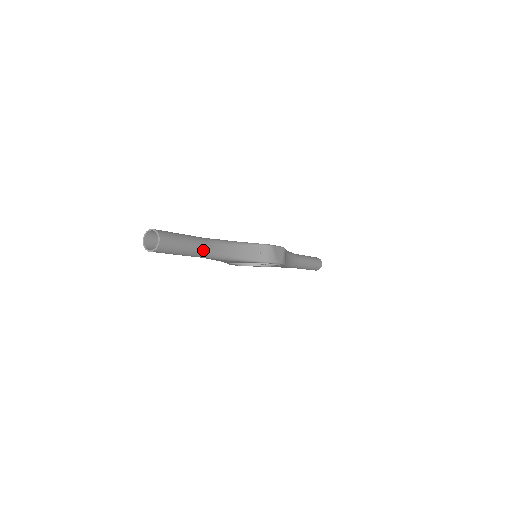
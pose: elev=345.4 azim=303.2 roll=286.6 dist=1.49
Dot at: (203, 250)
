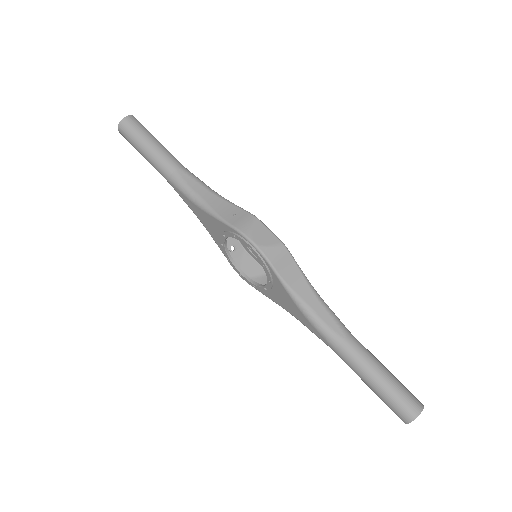
Dot at: (167, 164)
